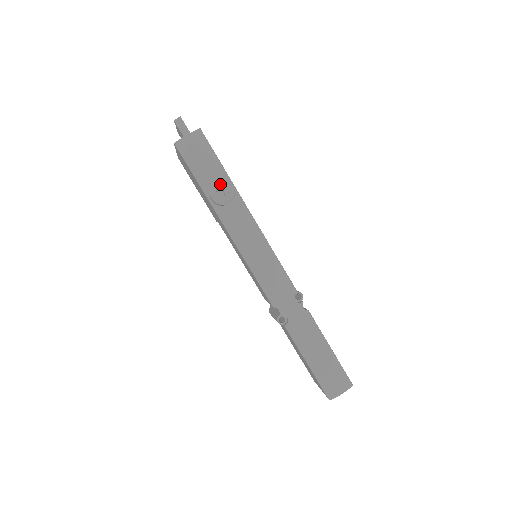
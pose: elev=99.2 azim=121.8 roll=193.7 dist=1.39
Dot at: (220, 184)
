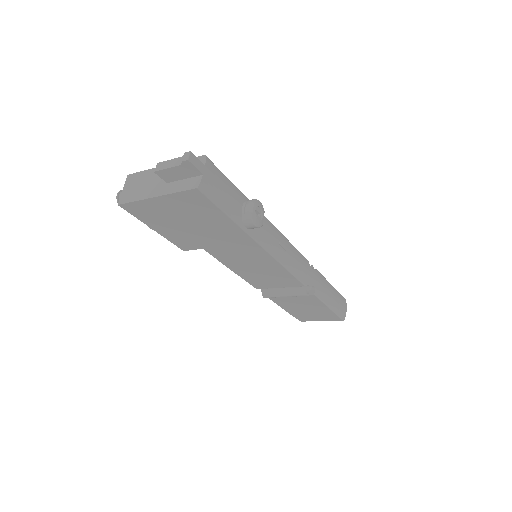
Dot at: (254, 206)
